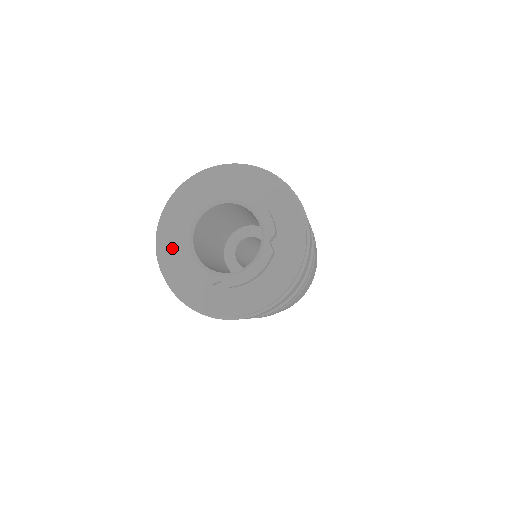
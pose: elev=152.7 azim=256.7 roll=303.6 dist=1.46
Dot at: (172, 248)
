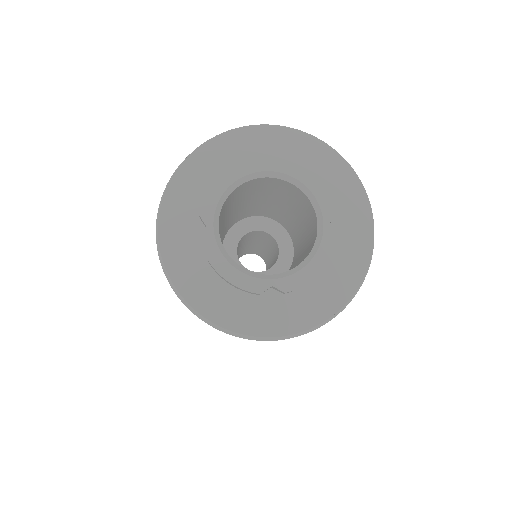
Dot at: (187, 252)
